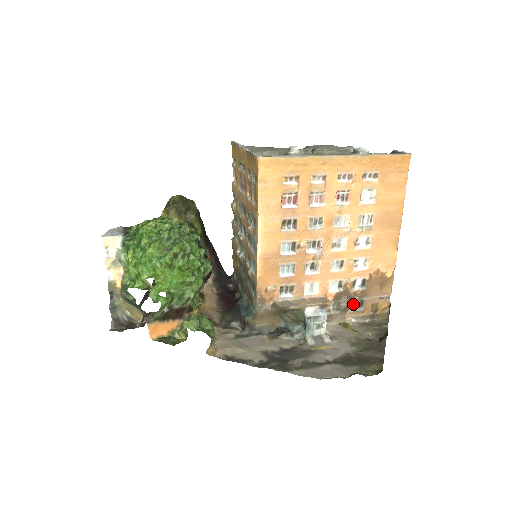
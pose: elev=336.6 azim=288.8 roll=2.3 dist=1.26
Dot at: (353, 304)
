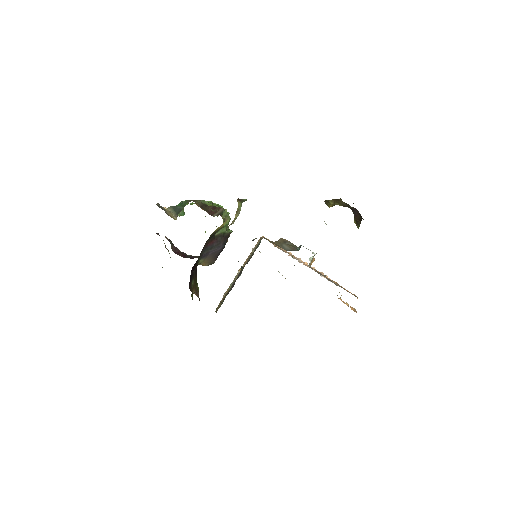
Dot at: occluded
